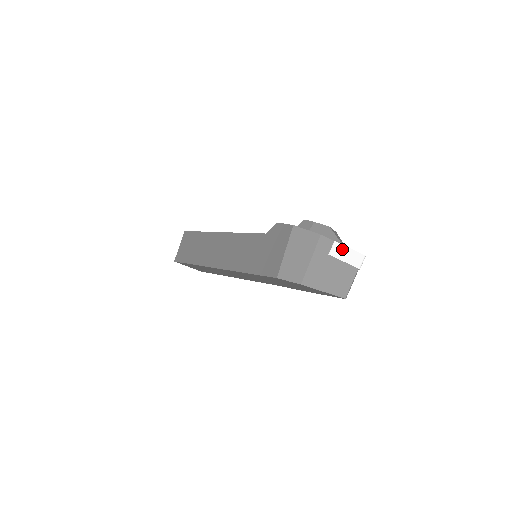
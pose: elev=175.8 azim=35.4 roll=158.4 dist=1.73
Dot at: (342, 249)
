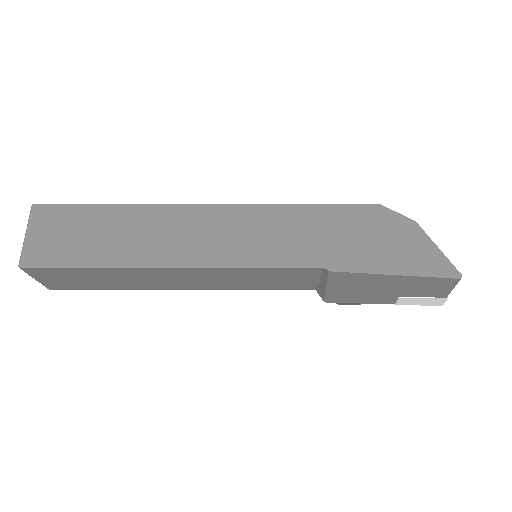
Dot at: occluded
